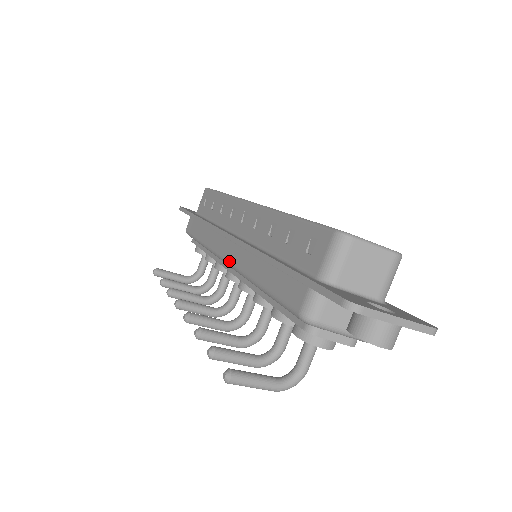
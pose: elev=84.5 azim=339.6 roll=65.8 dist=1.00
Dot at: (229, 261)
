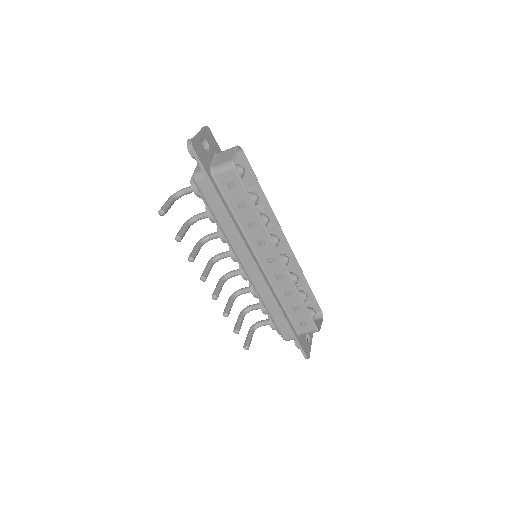
Dot at: (249, 276)
